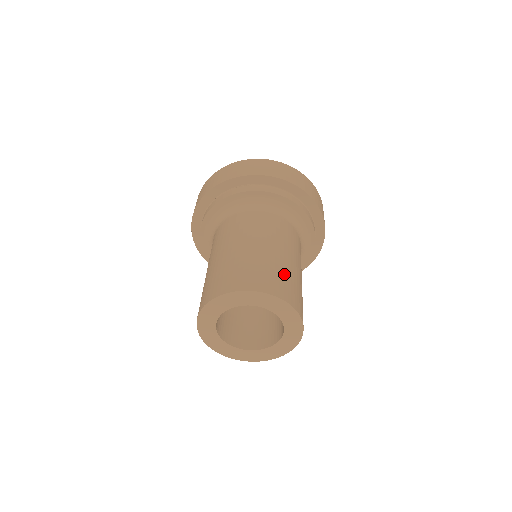
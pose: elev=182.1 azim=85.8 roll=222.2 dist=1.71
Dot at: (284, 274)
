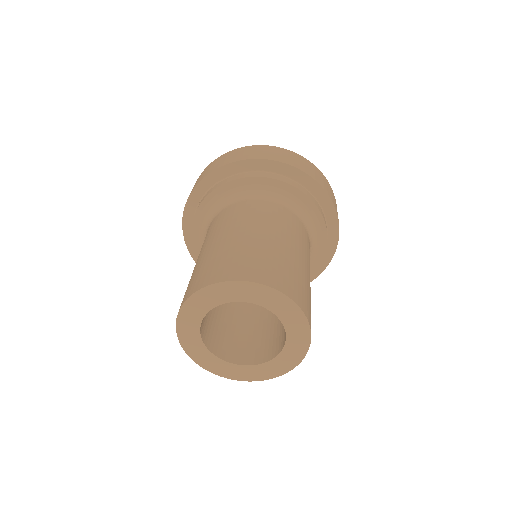
Dot at: (254, 254)
